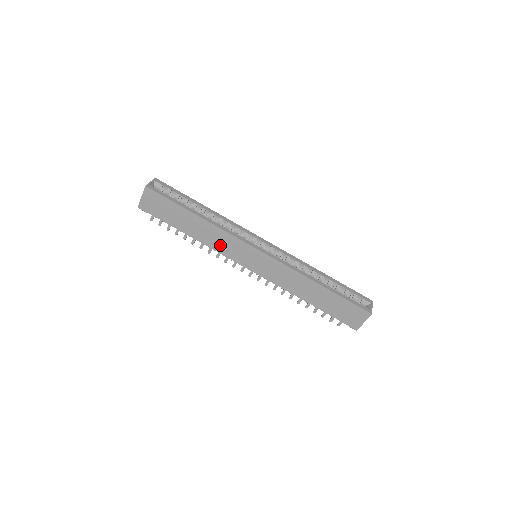
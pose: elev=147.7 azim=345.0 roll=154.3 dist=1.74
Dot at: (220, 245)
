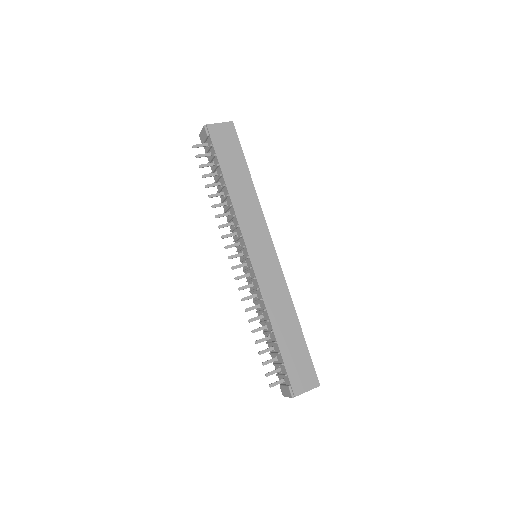
Dot at: (245, 215)
